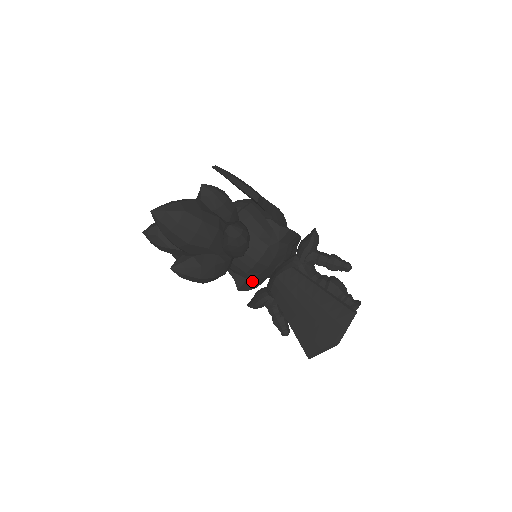
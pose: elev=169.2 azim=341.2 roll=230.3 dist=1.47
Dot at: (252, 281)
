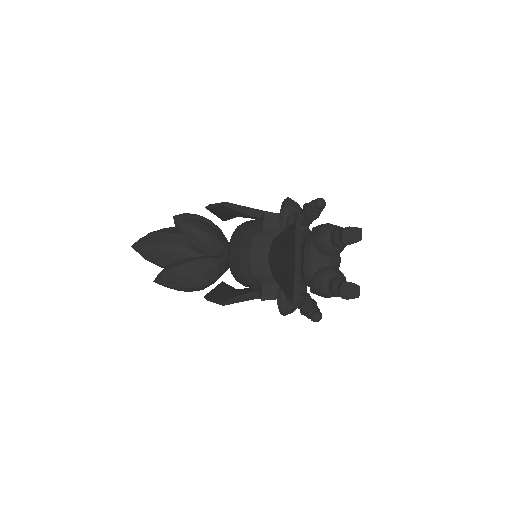
Dot at: (272, 285)
